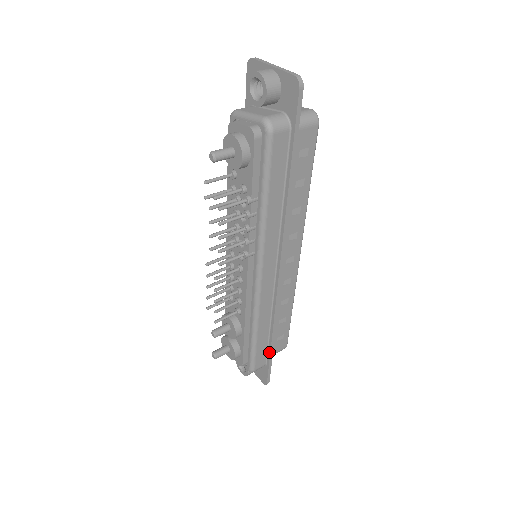
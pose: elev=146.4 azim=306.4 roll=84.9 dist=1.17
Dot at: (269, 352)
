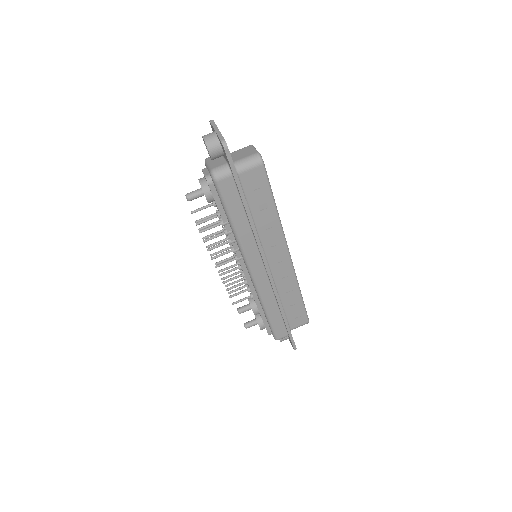
Dot at: (286, 327)
